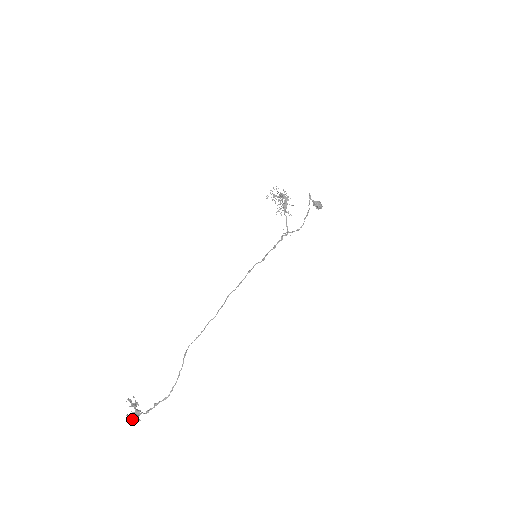
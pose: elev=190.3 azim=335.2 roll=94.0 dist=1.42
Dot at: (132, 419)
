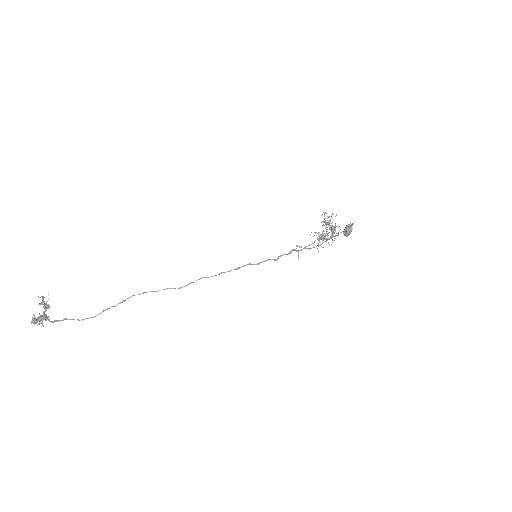
Dot at: (36, 323)
